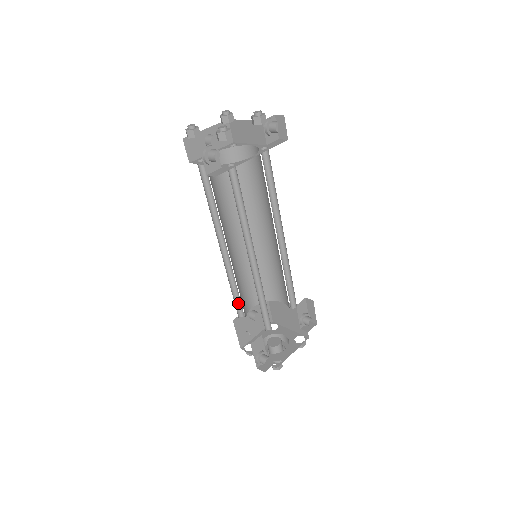
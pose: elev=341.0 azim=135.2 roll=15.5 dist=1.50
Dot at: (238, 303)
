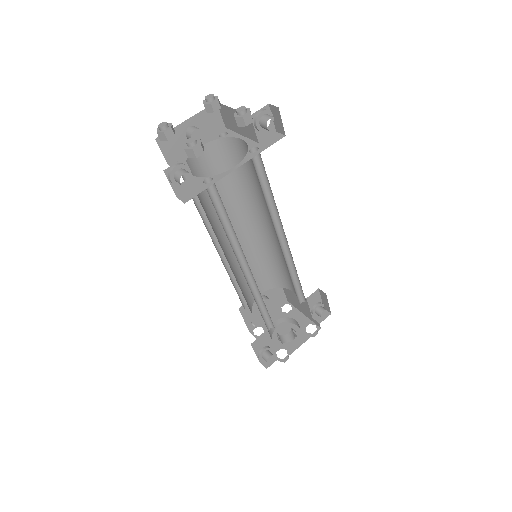
Dot at: occluded
